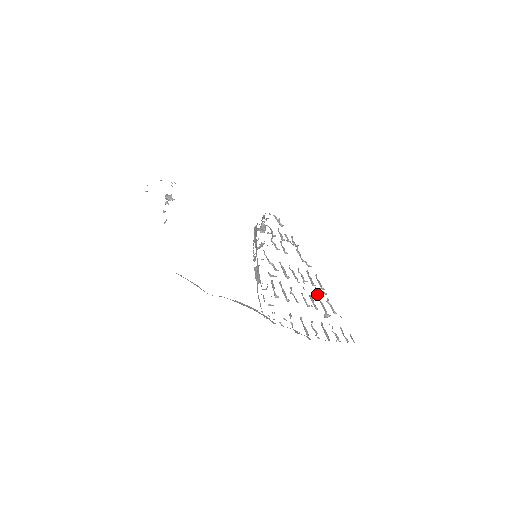
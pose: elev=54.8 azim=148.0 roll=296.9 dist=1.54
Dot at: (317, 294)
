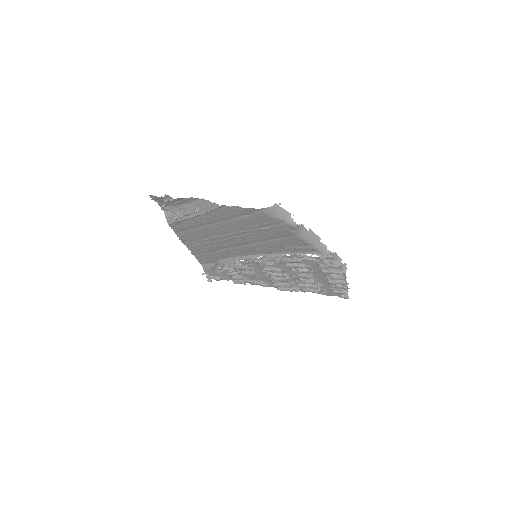
Dot at: (299, 284)
